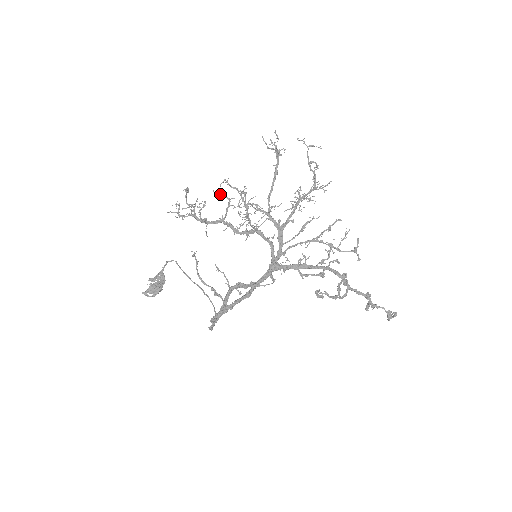
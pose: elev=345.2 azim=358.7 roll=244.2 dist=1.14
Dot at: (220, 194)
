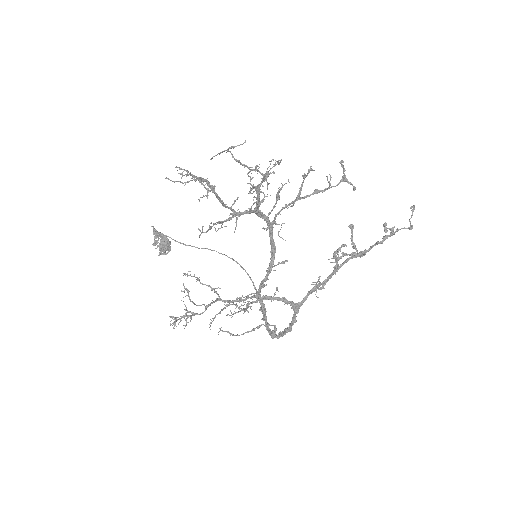
Dot at: occluded
